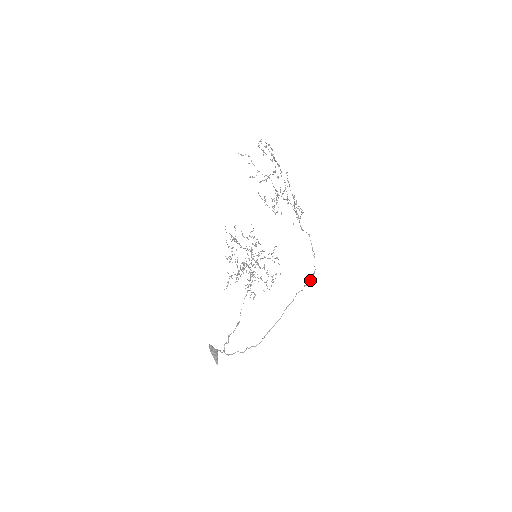
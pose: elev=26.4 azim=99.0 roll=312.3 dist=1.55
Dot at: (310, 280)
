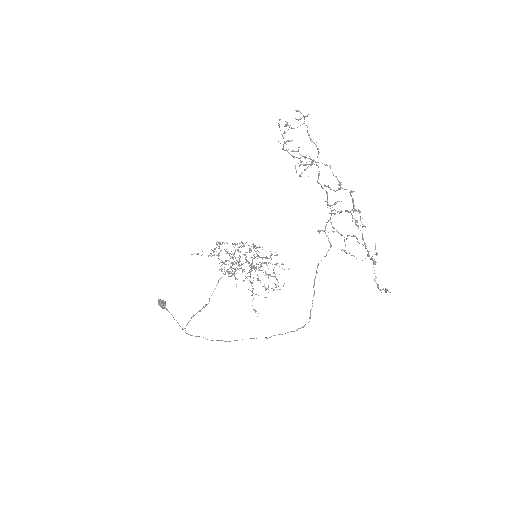
Dot at: occluded
